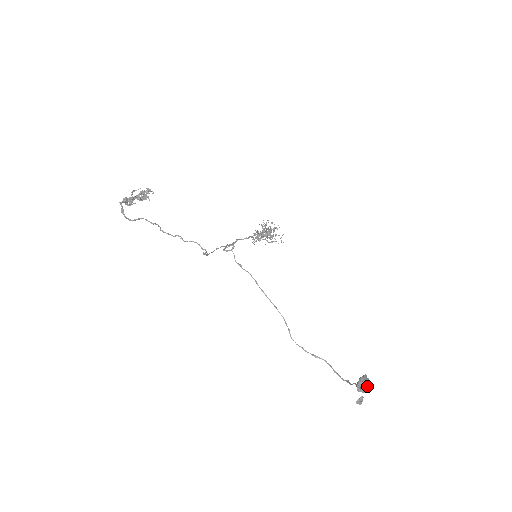
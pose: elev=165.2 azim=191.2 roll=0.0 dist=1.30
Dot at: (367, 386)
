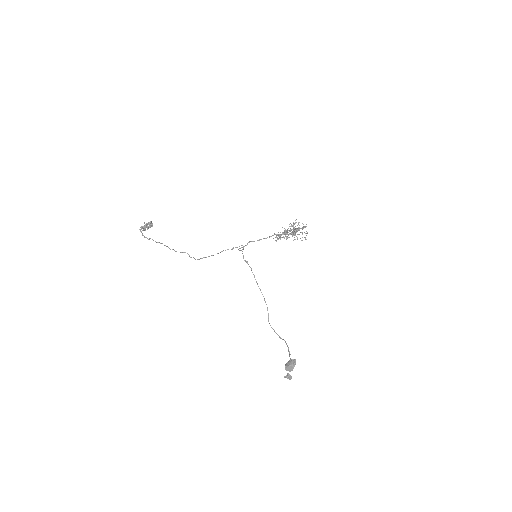
Dot at: (291, 367)
